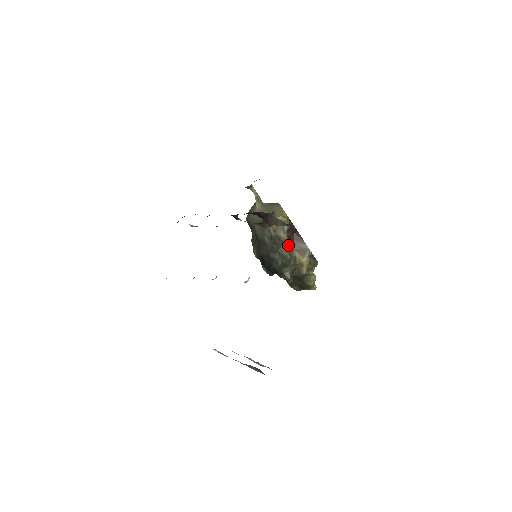
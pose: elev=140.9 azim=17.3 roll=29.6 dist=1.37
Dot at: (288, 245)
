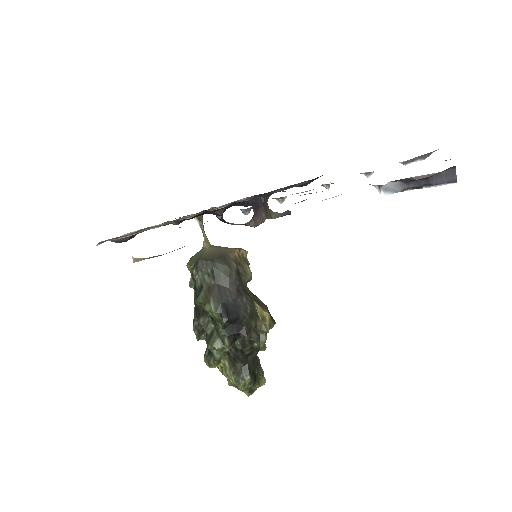
Dot at: occluded
